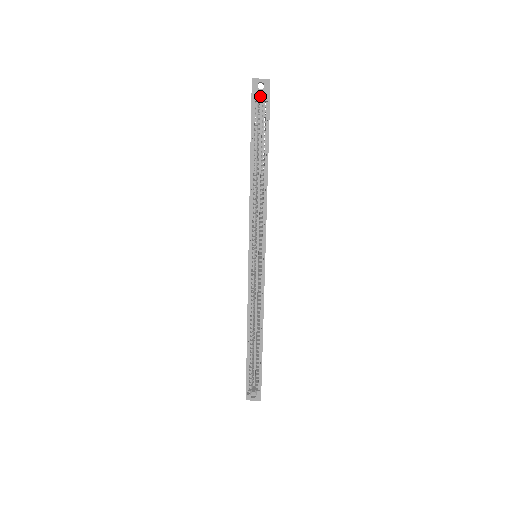
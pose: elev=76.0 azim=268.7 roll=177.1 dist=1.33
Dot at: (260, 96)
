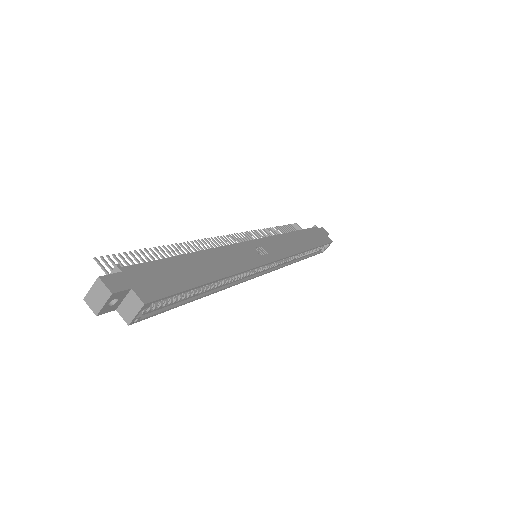
Dot at: (138, 313)
